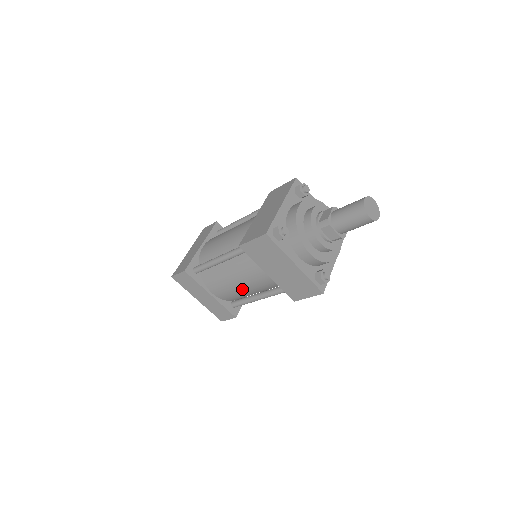
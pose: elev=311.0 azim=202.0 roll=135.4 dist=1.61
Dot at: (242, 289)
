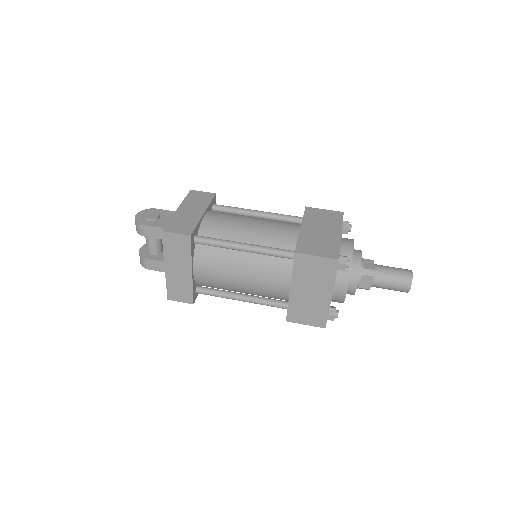
Dot at: (237, 284)
